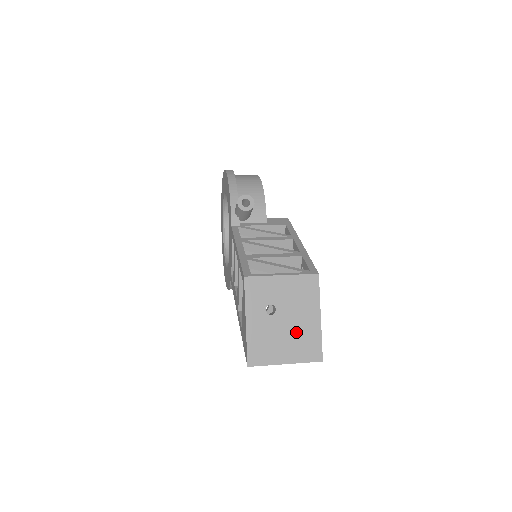
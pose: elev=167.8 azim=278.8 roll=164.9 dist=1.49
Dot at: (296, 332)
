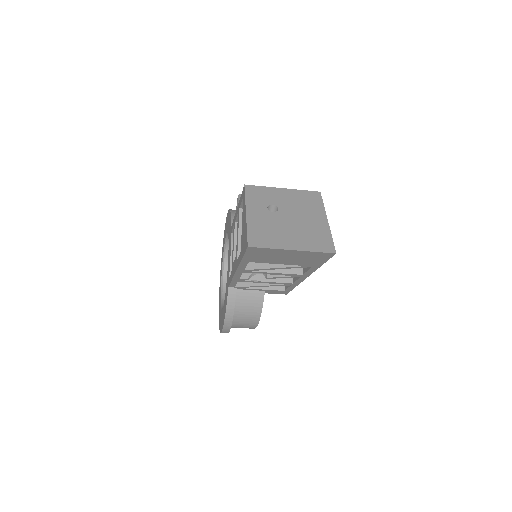
Dot at: (302, 227)
